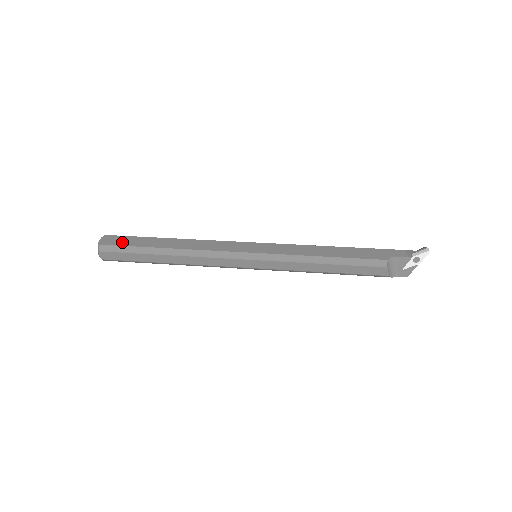
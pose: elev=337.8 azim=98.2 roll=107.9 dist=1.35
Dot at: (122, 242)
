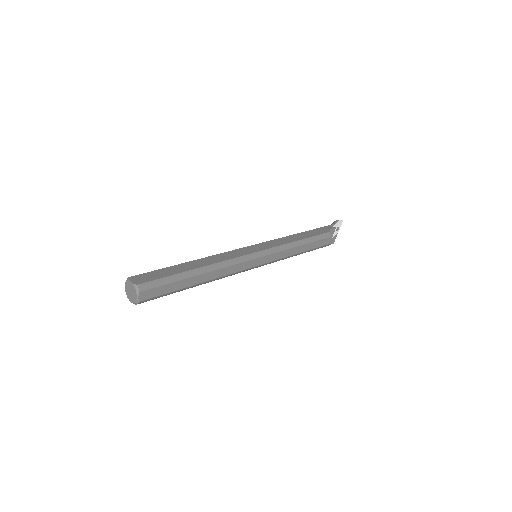
Dot at: (156, 276)
